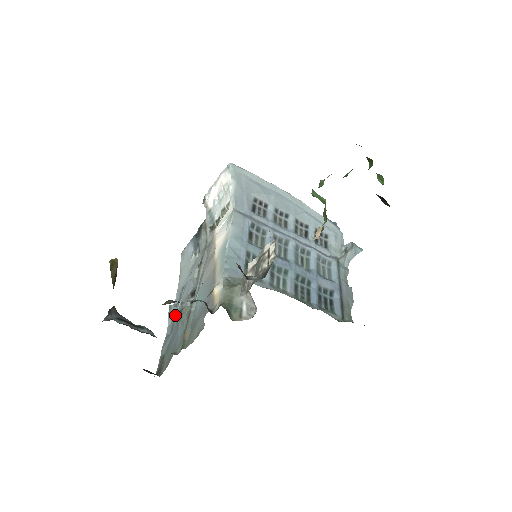
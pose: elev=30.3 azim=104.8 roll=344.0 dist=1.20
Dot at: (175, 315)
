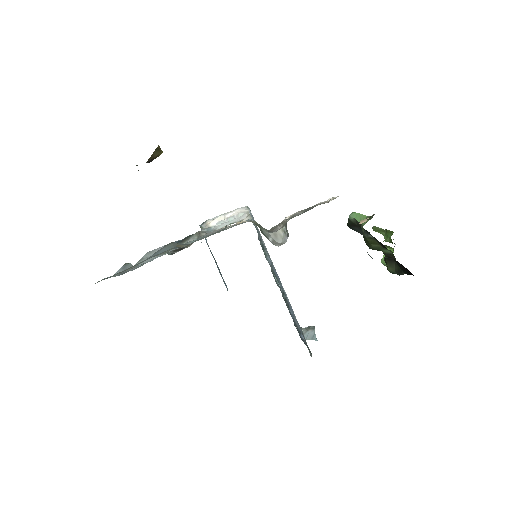
Dot at: (132, 268)
